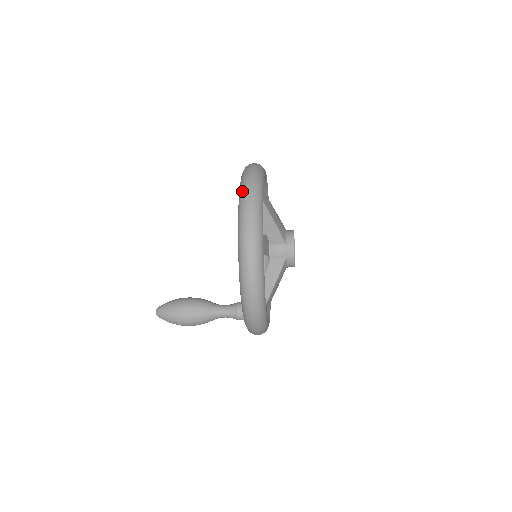
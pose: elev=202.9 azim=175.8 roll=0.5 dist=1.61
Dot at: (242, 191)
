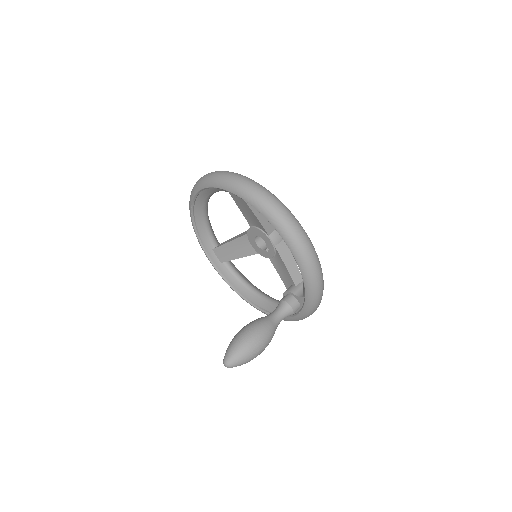
Dot at: (249, 193)
